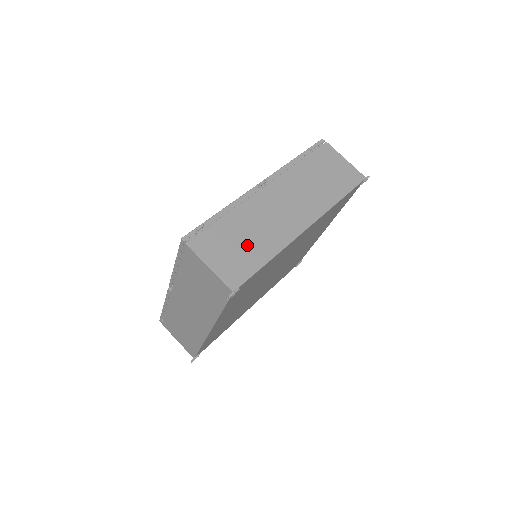
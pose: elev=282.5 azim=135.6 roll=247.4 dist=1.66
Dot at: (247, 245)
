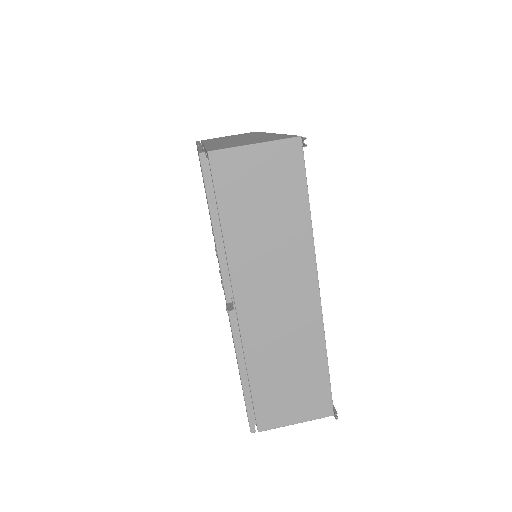
Dot at: occluded
